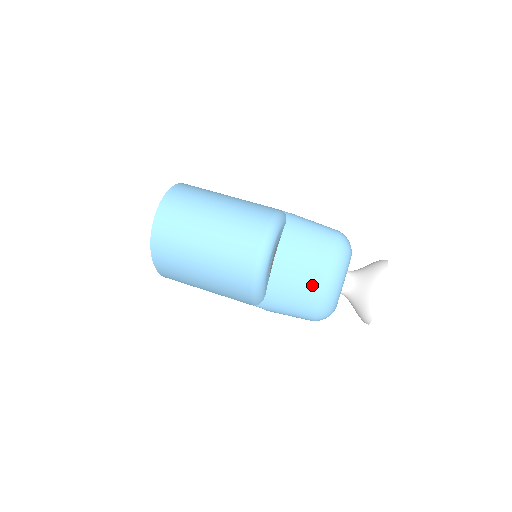
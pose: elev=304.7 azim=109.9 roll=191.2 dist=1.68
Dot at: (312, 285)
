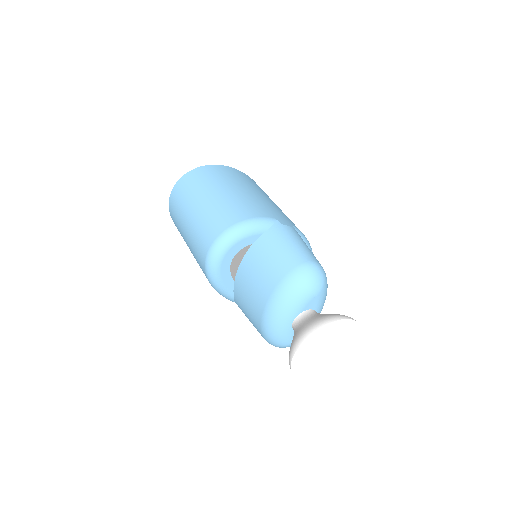
Dot at: (258, 306)
